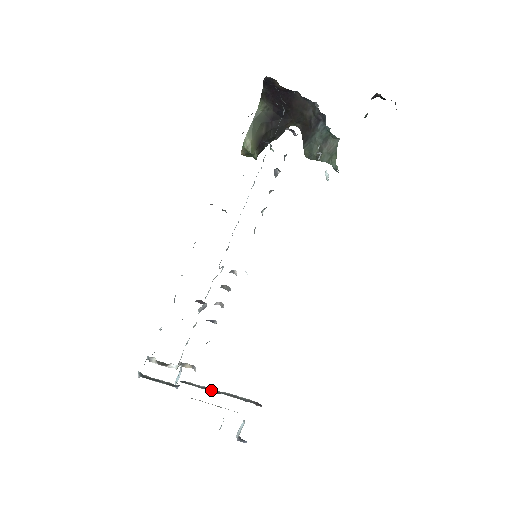
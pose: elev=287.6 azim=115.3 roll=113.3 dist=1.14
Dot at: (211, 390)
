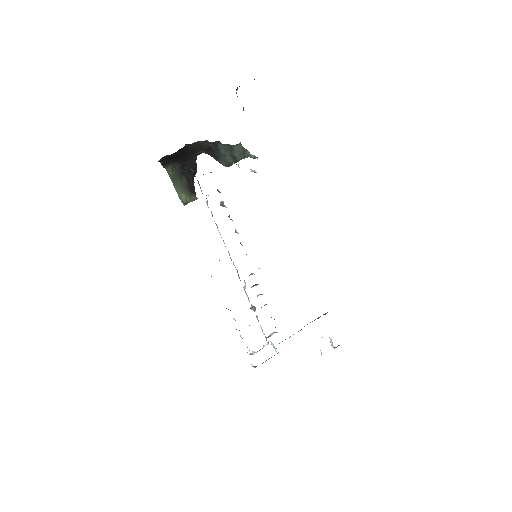
Dot at: occluded
